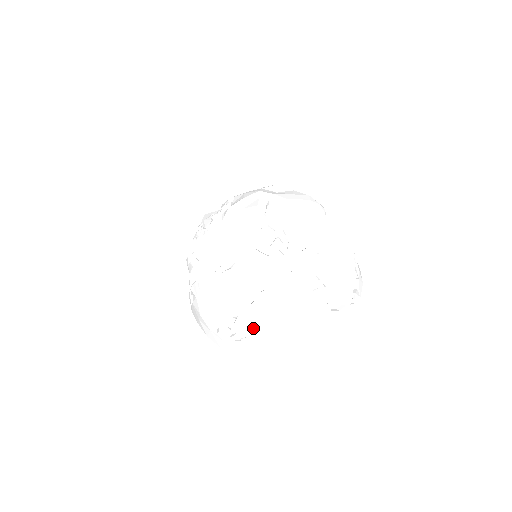
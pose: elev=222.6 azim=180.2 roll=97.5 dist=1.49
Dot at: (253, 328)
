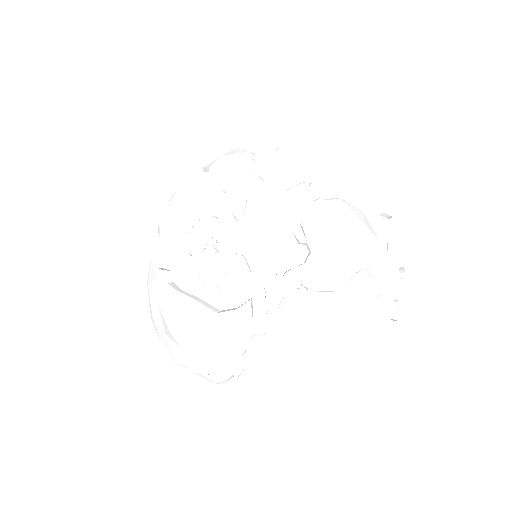
Dot at: occluded
